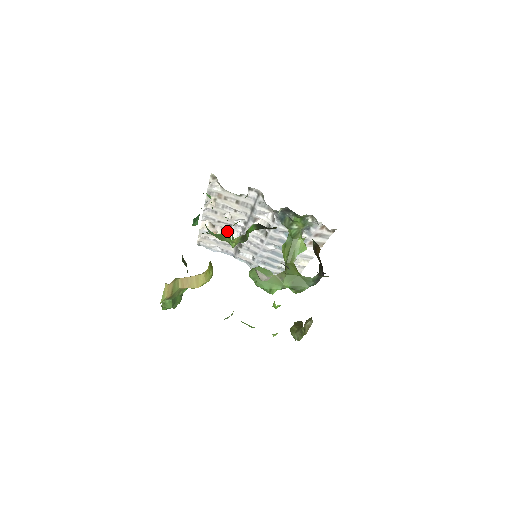
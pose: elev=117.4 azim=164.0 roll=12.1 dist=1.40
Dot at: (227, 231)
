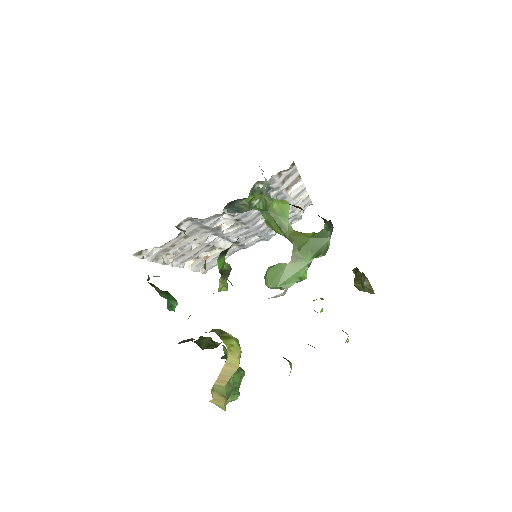
Dot at: (212, 248)
